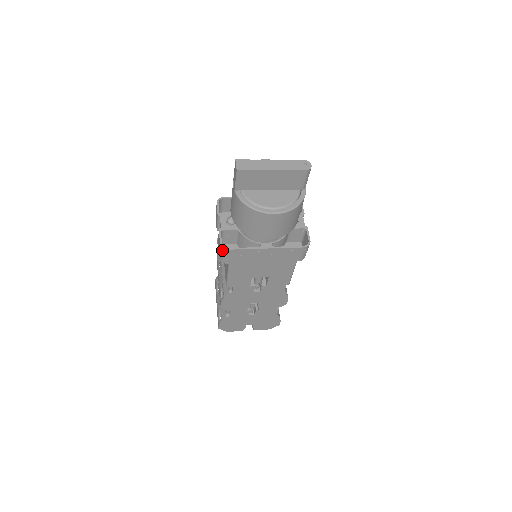
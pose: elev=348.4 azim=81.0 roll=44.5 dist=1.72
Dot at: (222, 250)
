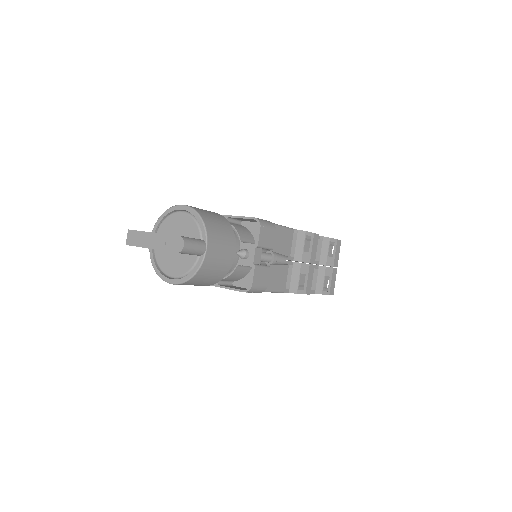
Dot at: occluded
